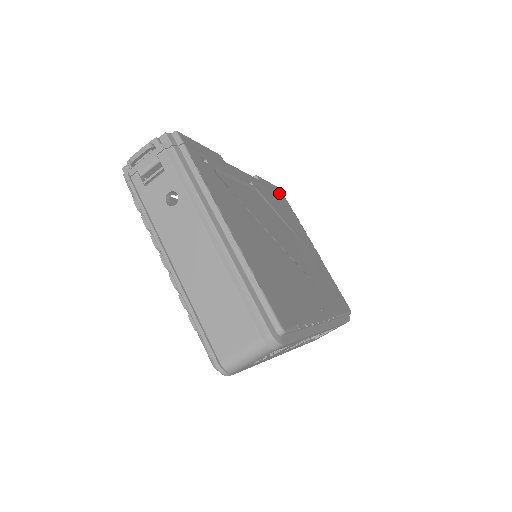
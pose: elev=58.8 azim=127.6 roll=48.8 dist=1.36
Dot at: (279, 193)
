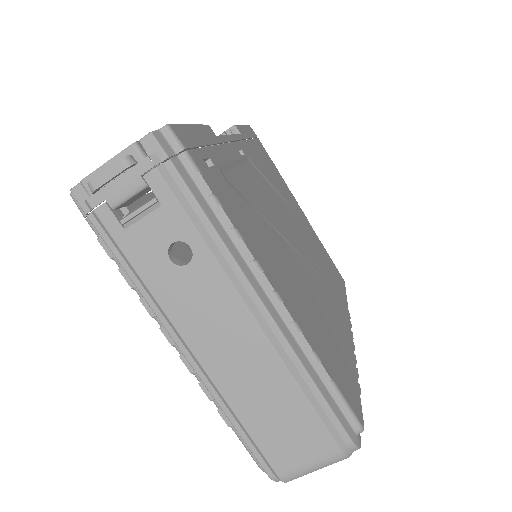
Dot at: (254, 137)
